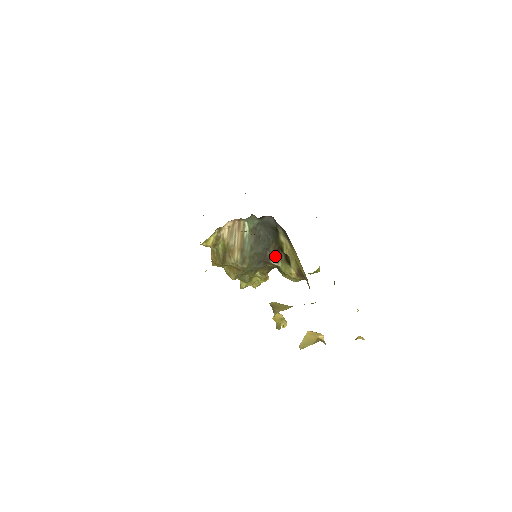
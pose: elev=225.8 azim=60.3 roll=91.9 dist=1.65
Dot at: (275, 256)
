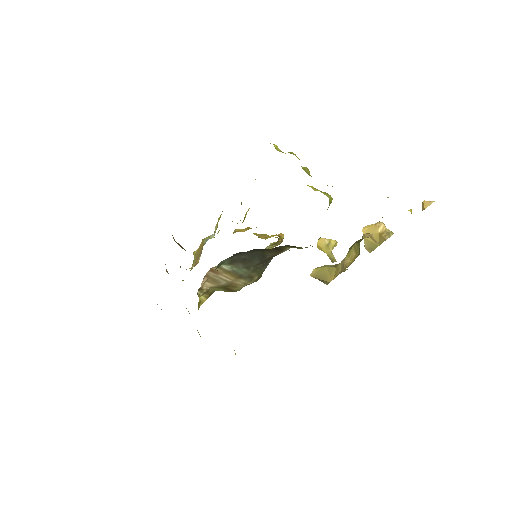
Dot at: (277, 252)
